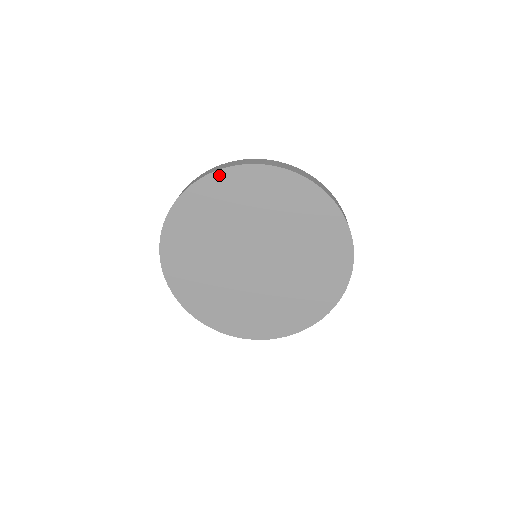
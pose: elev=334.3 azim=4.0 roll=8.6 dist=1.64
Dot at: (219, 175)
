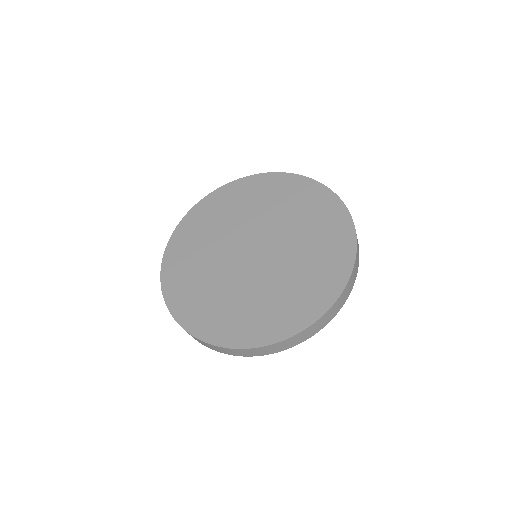
Dot at: (259, 177)
